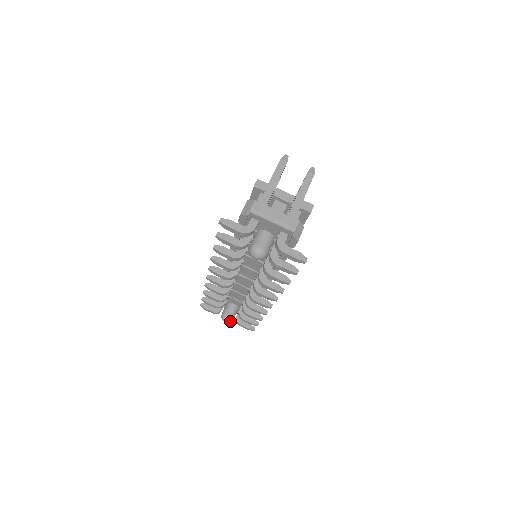
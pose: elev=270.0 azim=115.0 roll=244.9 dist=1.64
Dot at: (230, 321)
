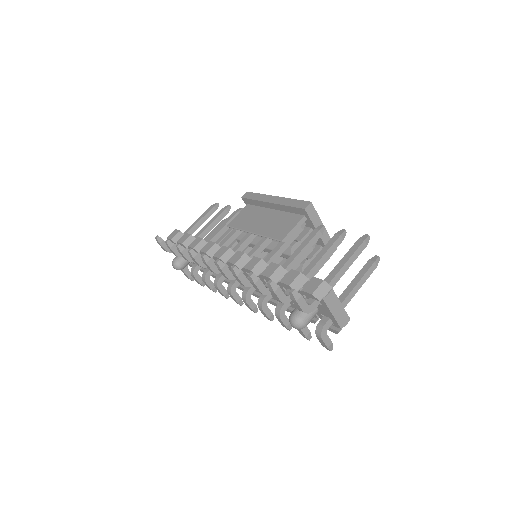
Dot at: occluded
